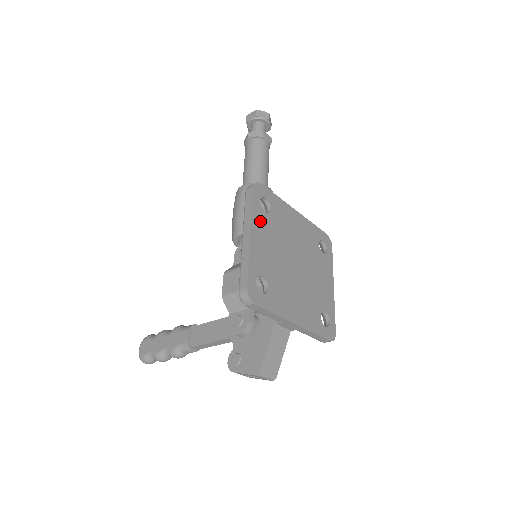
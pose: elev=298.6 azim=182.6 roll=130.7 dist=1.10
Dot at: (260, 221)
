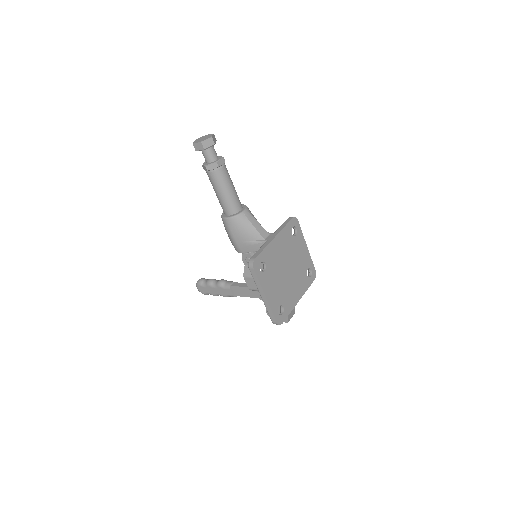
Dot at: (265, 281)
